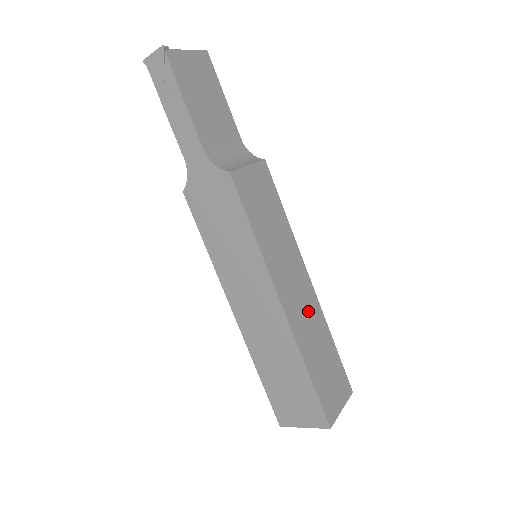
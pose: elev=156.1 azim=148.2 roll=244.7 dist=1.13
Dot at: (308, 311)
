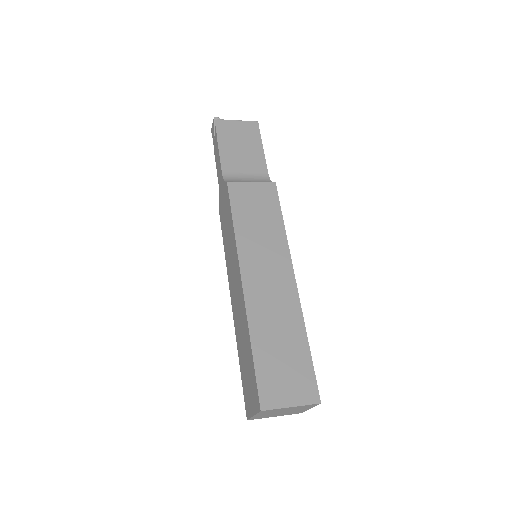
Dot at: (278, 300)
